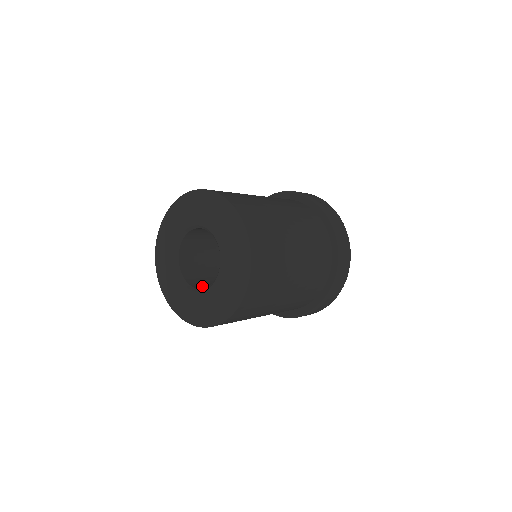
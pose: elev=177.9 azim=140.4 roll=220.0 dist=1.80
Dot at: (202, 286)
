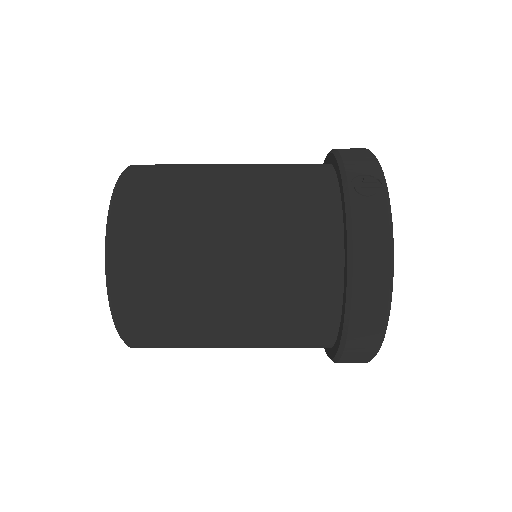
Dot at: occluded
